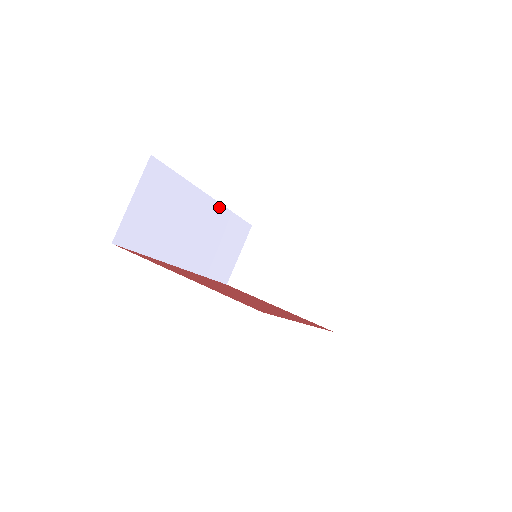
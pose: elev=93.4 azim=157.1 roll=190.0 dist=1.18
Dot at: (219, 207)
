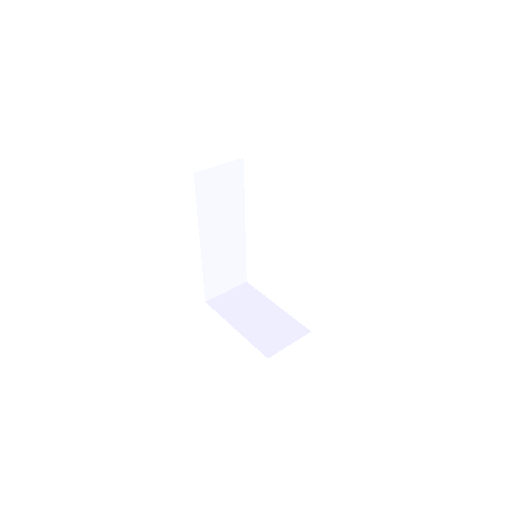
Dot at: (243, 238)
